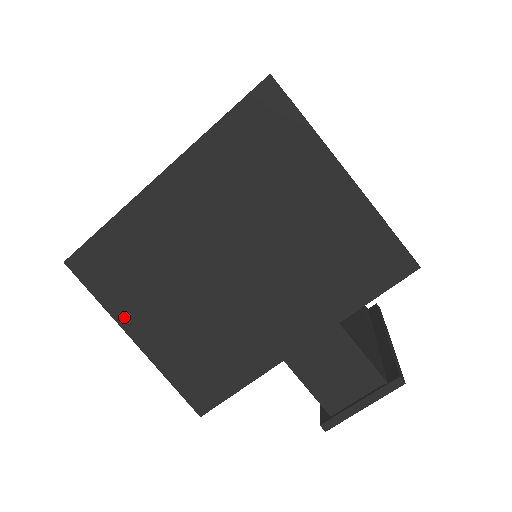
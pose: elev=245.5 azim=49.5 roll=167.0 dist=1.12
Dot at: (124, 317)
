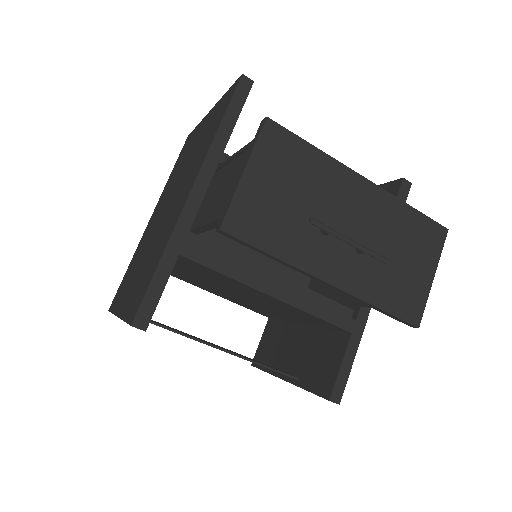
Dot at: (119, 307)
